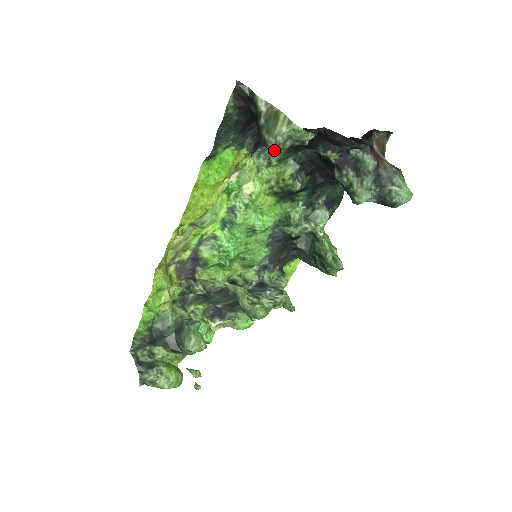
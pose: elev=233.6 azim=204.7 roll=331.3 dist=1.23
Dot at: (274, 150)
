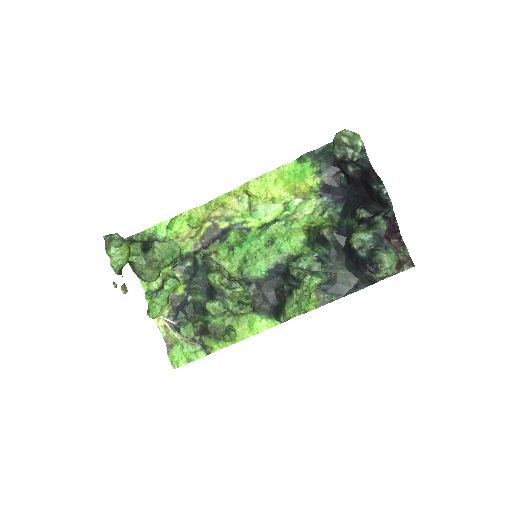
Dot at: (336, 138)
